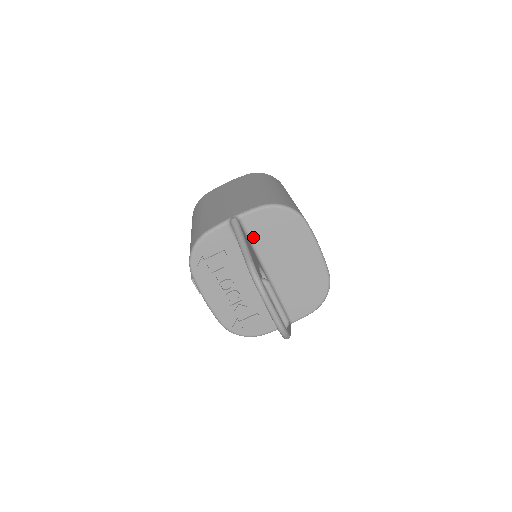
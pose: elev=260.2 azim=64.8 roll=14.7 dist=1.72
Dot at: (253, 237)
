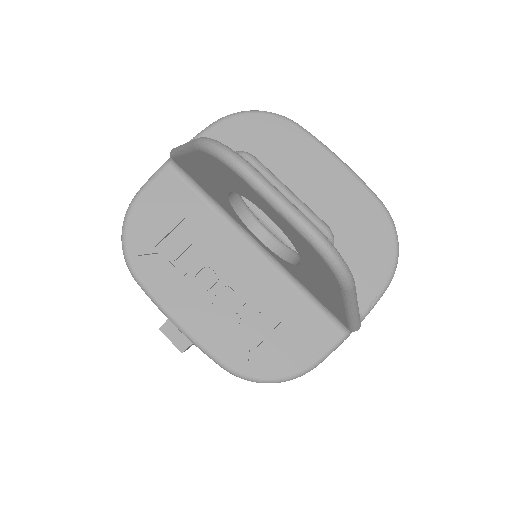
Dot at: occluded
